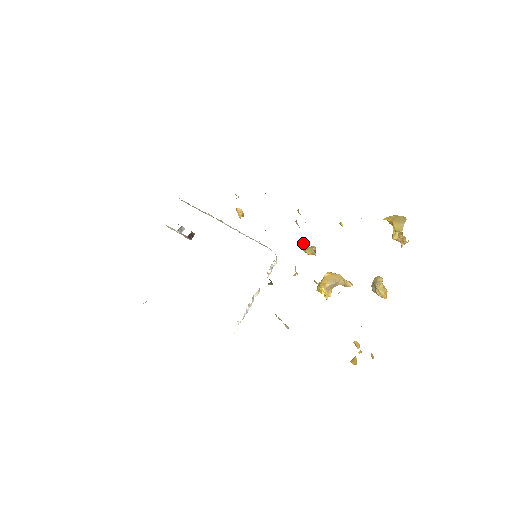
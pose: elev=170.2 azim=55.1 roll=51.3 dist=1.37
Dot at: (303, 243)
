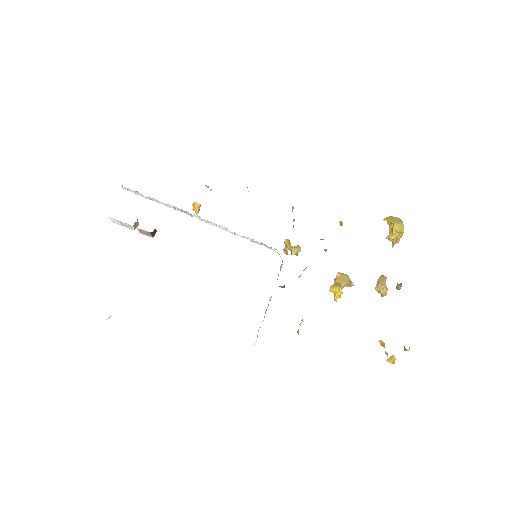
Dot at: (288, 242)
